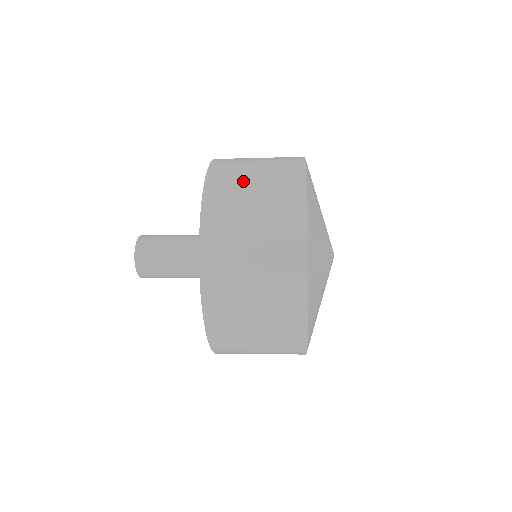
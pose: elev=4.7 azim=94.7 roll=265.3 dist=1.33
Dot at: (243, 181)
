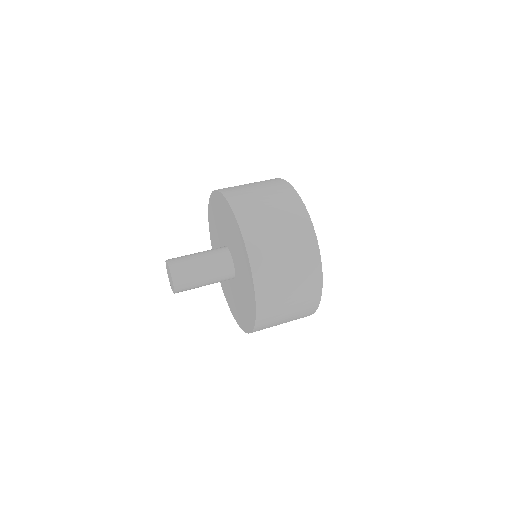
Dot at: (280, 318)
